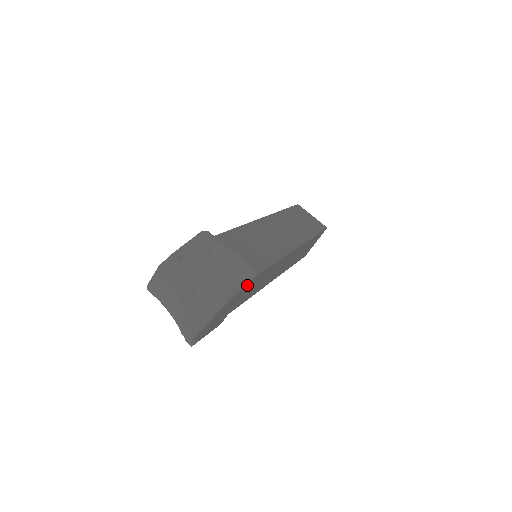
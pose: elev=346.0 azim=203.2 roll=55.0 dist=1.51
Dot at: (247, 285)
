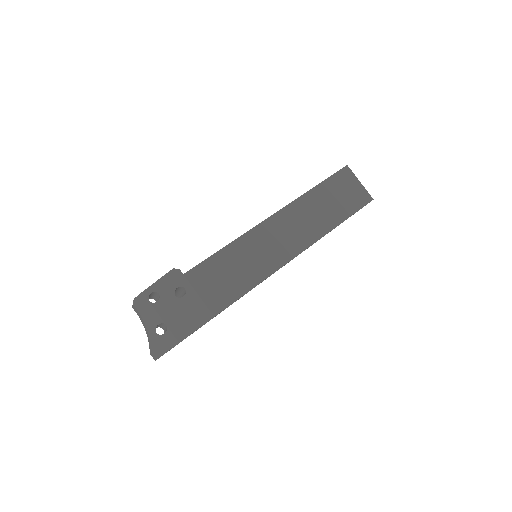
Dot at: occluded
